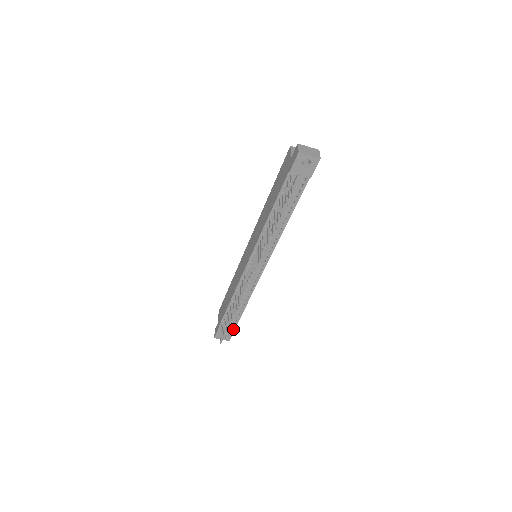
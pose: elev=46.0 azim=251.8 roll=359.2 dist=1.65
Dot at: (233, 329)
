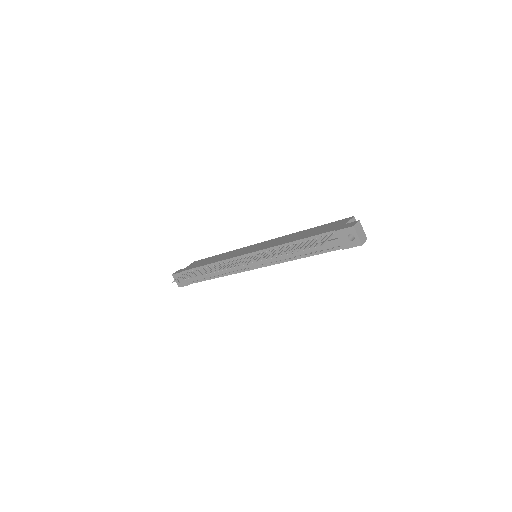
Dot at: (190, 283)
